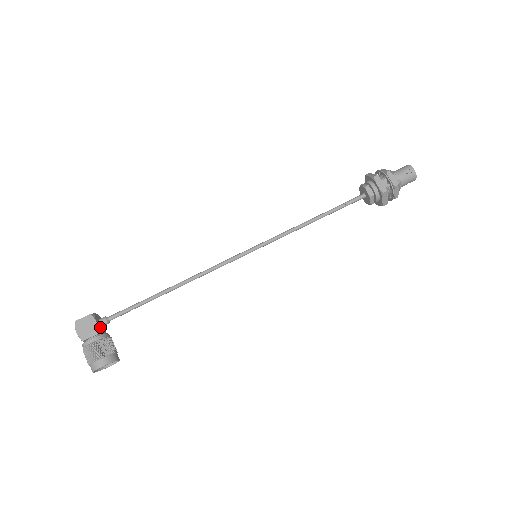
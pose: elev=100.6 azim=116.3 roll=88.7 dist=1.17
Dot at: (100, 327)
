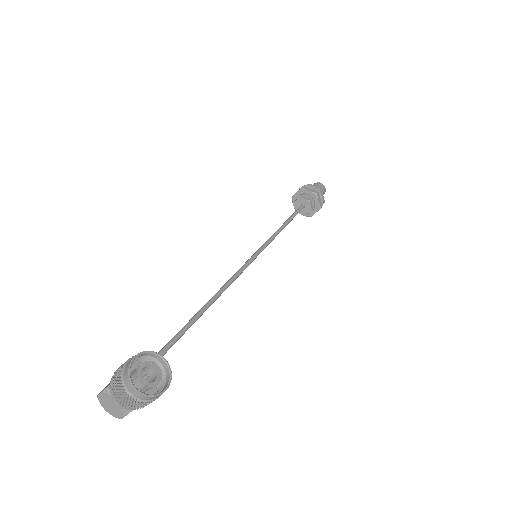
Dot at: occluded
